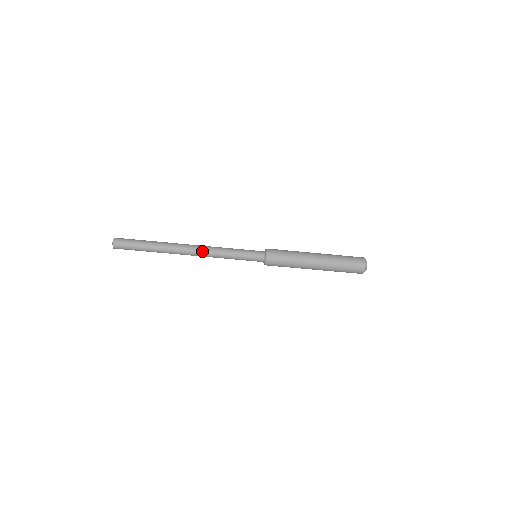
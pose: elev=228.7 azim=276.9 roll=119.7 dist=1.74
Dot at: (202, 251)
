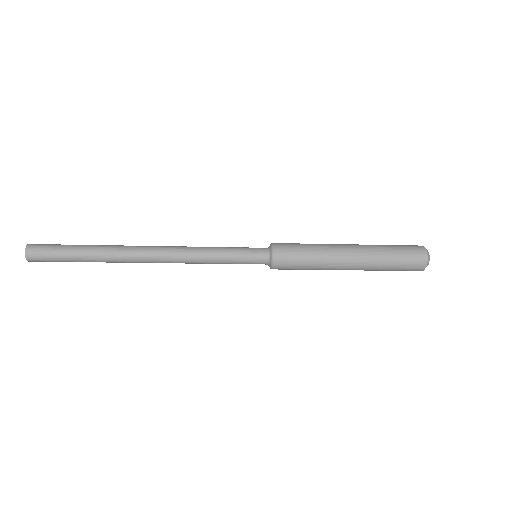
Dot at: (170, 261)
